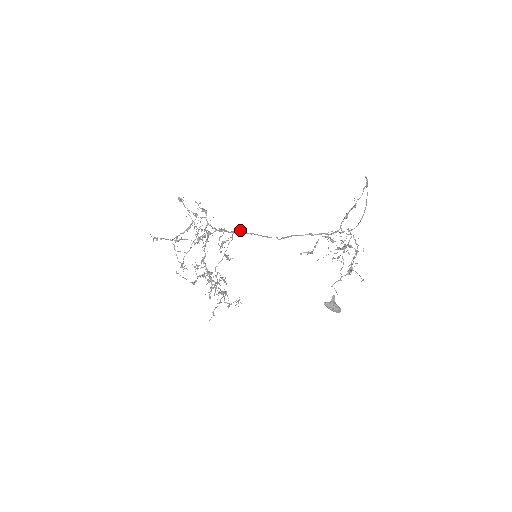
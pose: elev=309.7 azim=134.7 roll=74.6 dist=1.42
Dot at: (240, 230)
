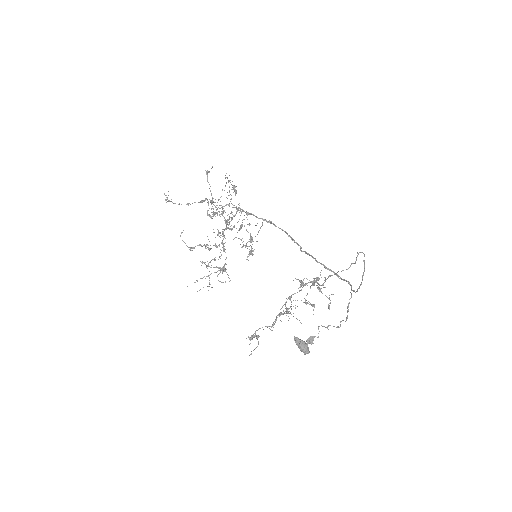
Dot at: (271, 221)
